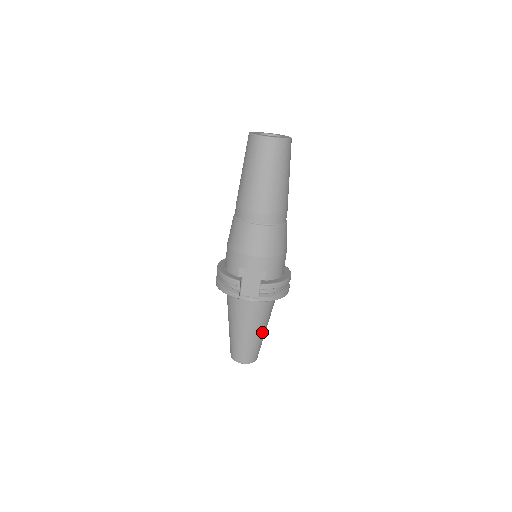
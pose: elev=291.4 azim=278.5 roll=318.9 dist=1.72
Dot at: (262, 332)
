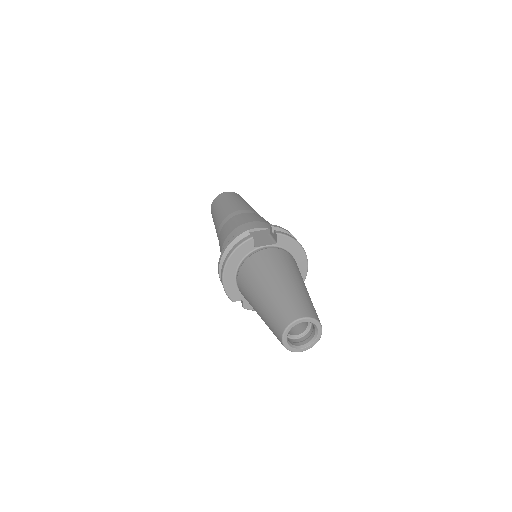
Dot at: (304, 287)
